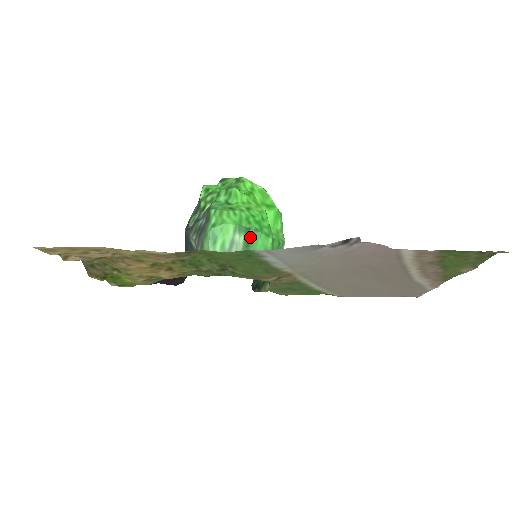
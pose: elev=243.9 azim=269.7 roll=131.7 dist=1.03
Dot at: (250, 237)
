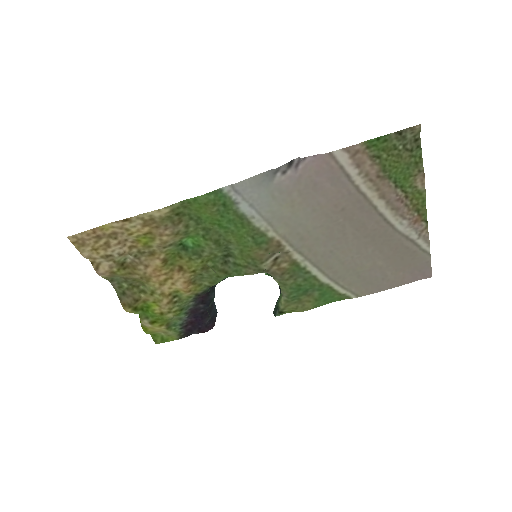
Dot at: occluded
